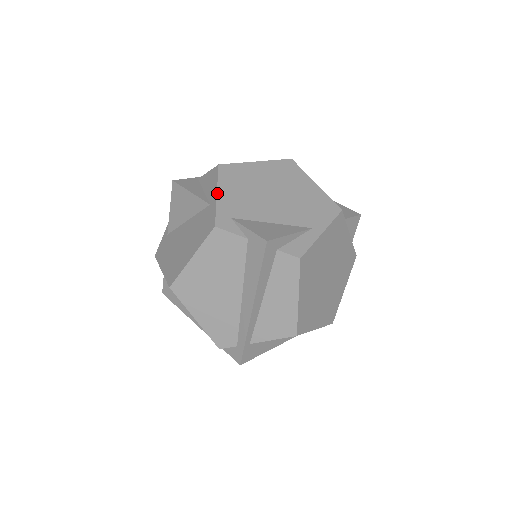
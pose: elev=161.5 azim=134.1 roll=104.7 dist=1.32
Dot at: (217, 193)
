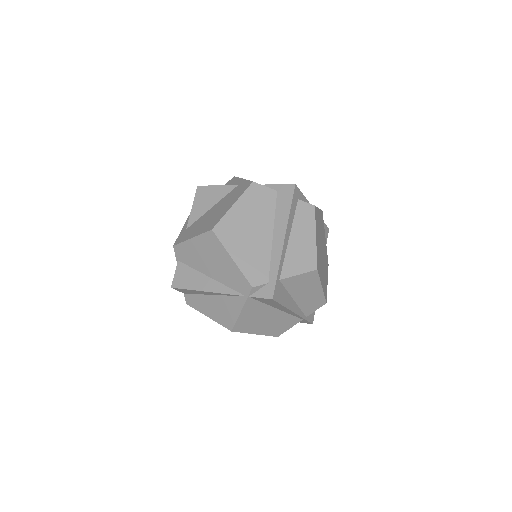
Dot at: (243, 179)
